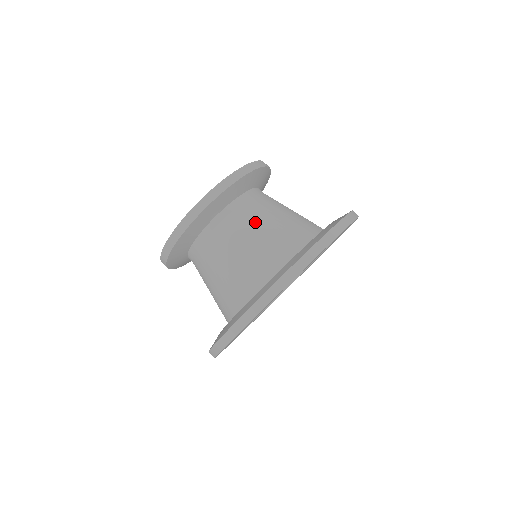
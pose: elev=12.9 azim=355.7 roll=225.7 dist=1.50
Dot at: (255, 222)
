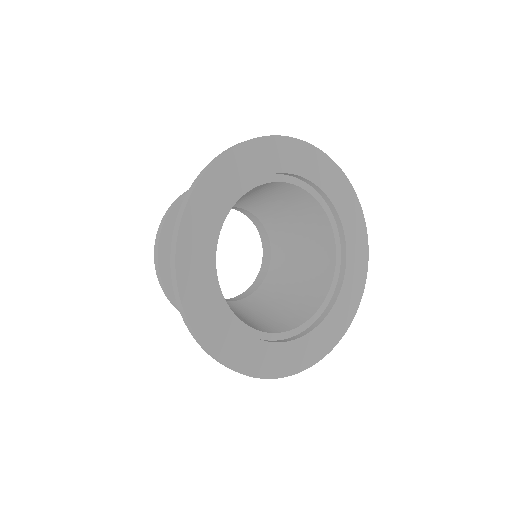
Dot at: occluded
